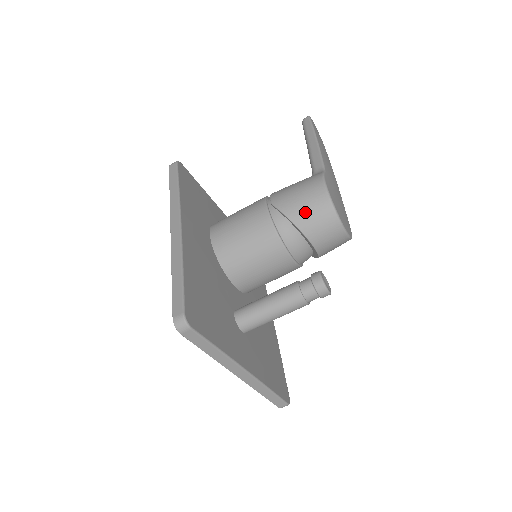
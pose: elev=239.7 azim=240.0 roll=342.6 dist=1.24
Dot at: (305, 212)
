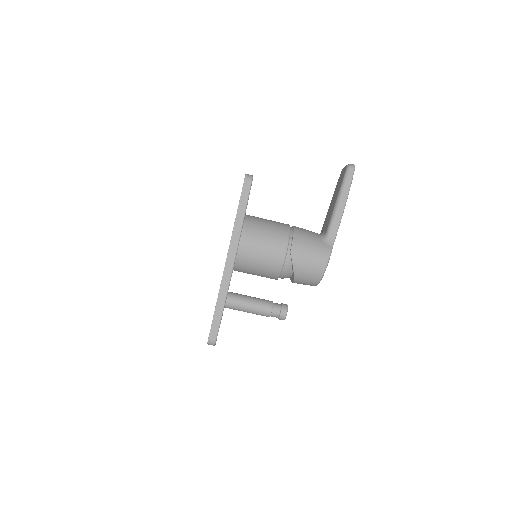
Dot at: (305, 273)
